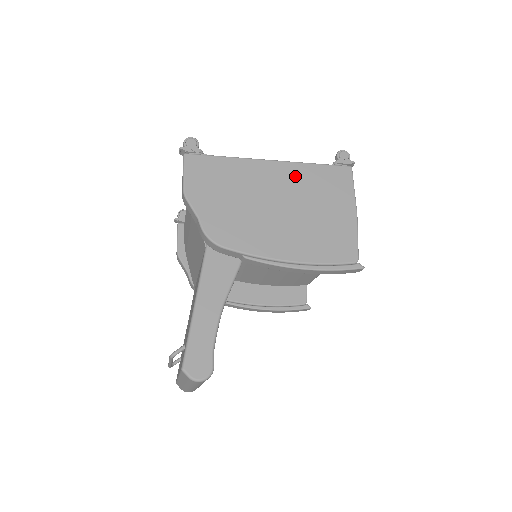
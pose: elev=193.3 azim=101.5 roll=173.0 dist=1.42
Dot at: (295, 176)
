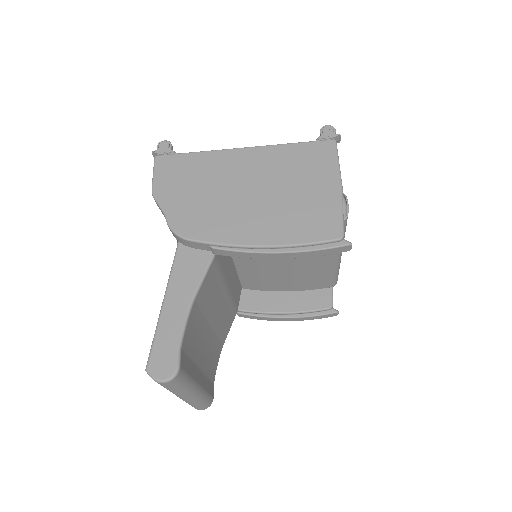
Dot at: (269, 159)
